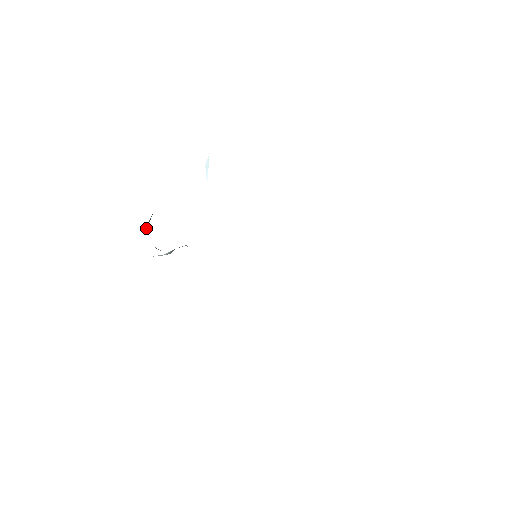
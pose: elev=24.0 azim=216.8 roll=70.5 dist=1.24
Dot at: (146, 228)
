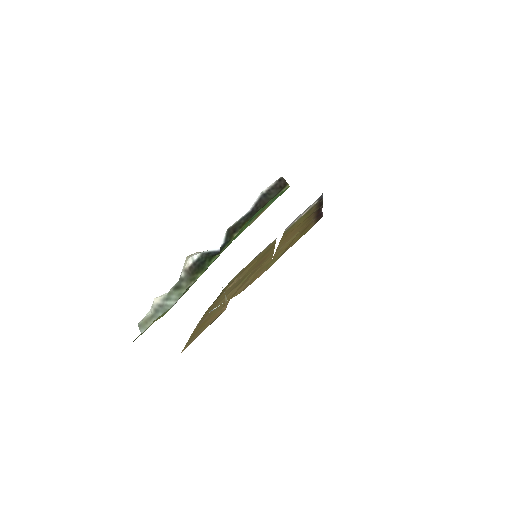
Dot at: (193, 256)
